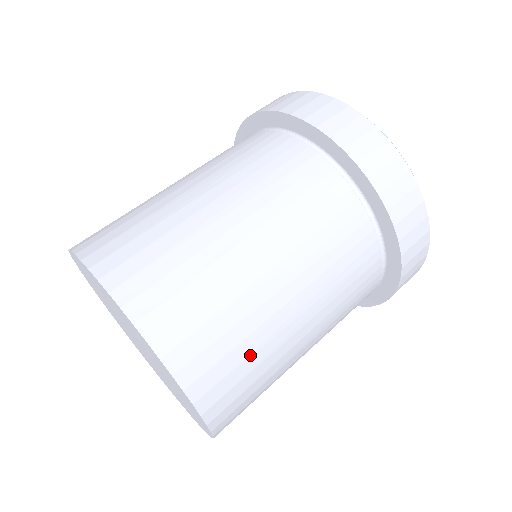
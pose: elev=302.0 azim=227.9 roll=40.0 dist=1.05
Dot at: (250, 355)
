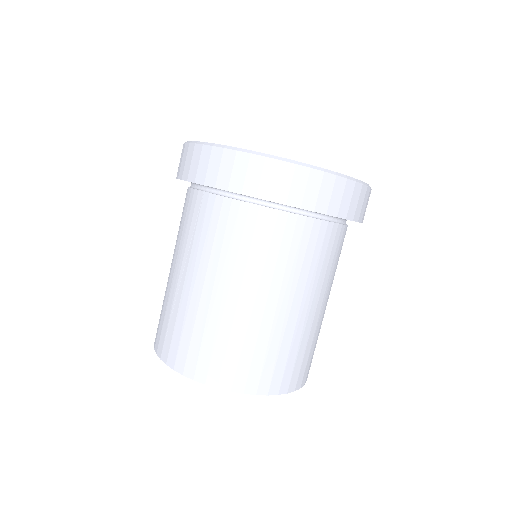
Dot at: (311, 347)
